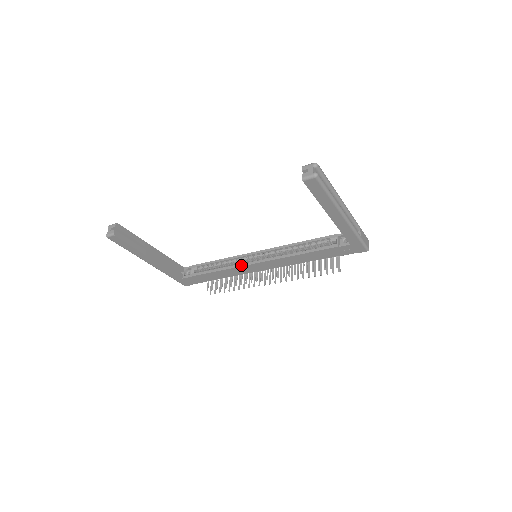
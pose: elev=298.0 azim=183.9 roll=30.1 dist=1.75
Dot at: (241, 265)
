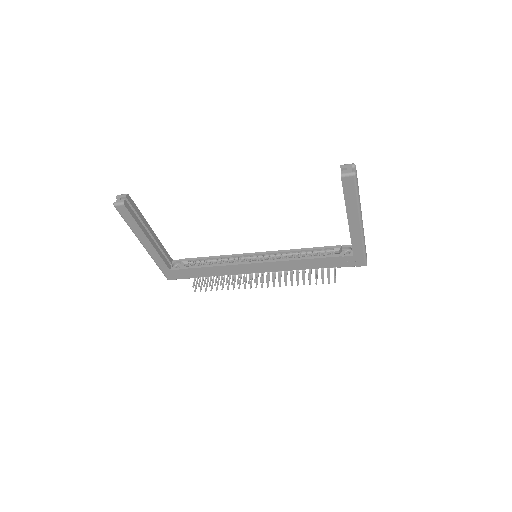
Dot at: (238, 263)
